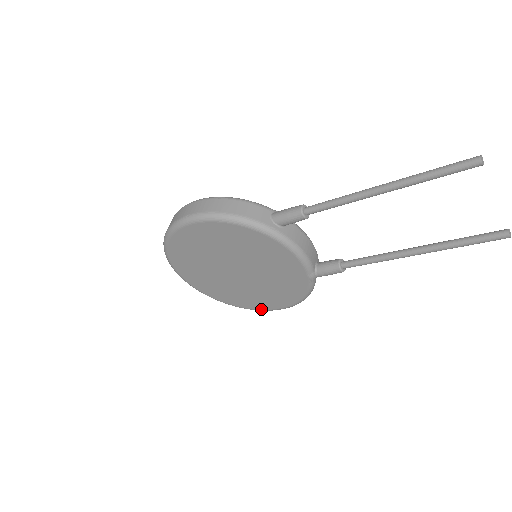
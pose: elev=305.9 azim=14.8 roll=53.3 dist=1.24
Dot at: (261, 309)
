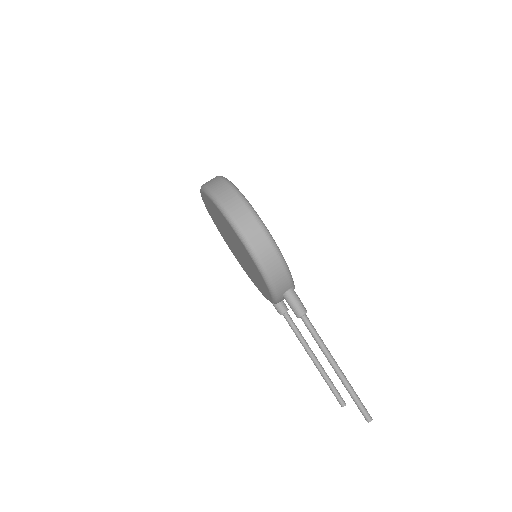
Dot at: (223, 238)
